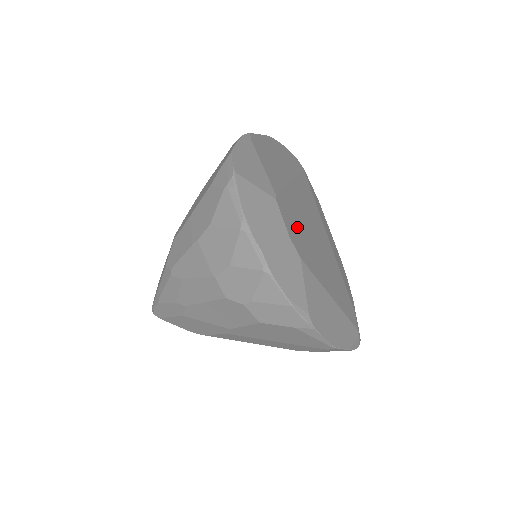
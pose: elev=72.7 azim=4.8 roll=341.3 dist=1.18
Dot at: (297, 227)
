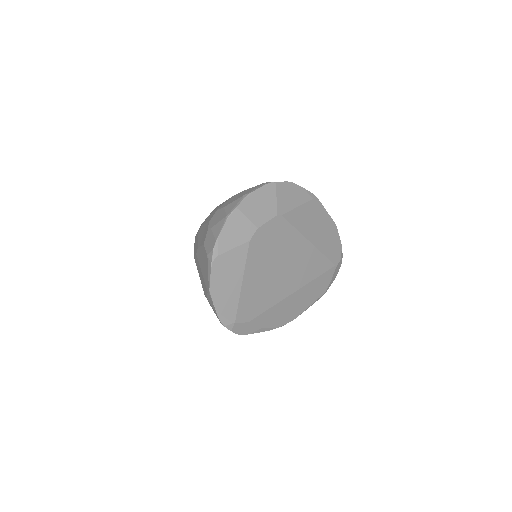
Dot at: (273, 241)
